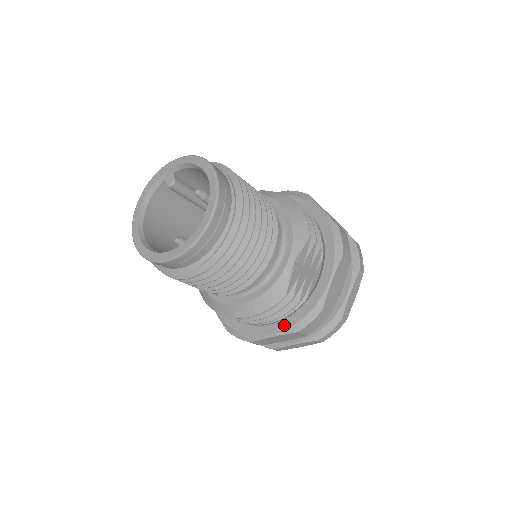
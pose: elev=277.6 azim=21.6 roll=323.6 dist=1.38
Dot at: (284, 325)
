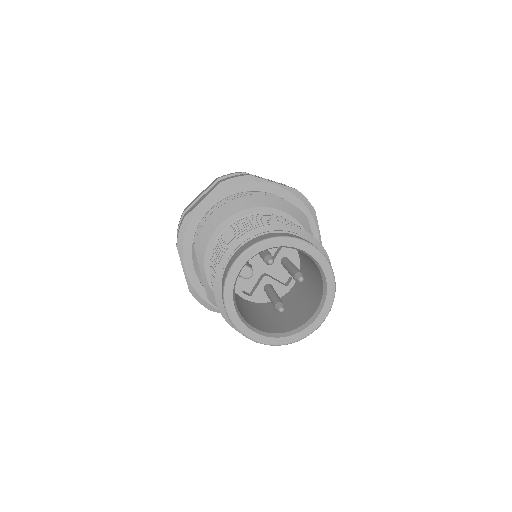
Dot at: occluded
